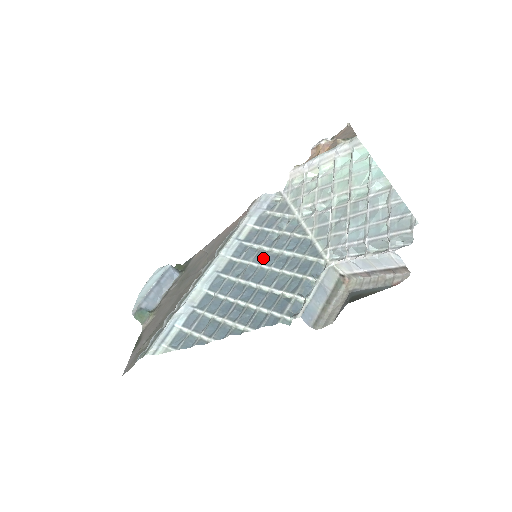
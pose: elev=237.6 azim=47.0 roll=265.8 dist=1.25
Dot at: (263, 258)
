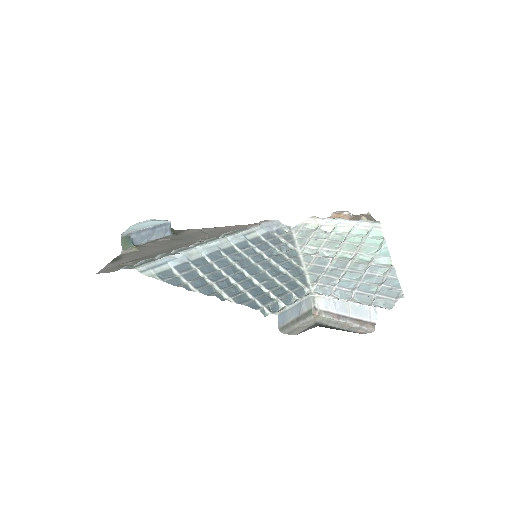
Dot at: (261, 261)
